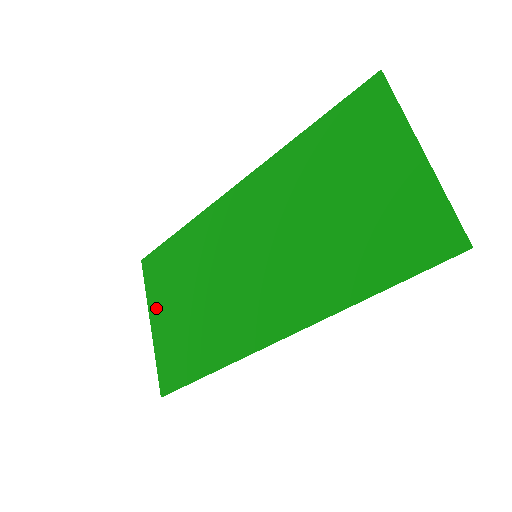
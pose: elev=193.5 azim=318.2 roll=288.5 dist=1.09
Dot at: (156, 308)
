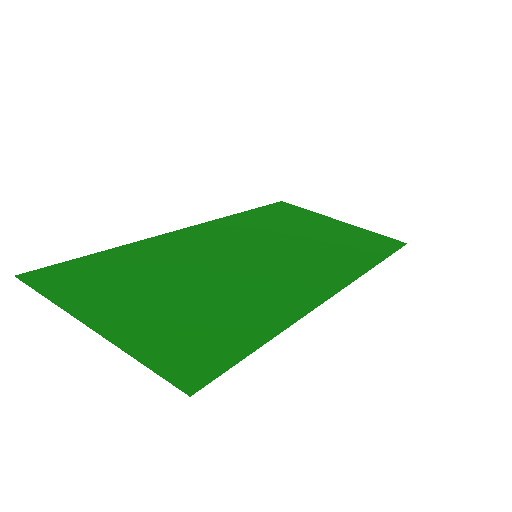
Dot at: (96, 309)
